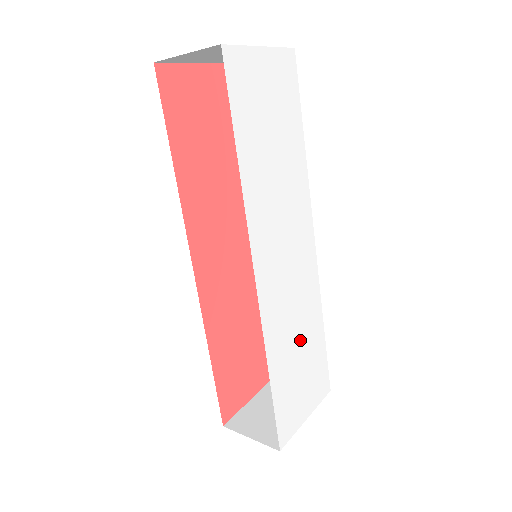
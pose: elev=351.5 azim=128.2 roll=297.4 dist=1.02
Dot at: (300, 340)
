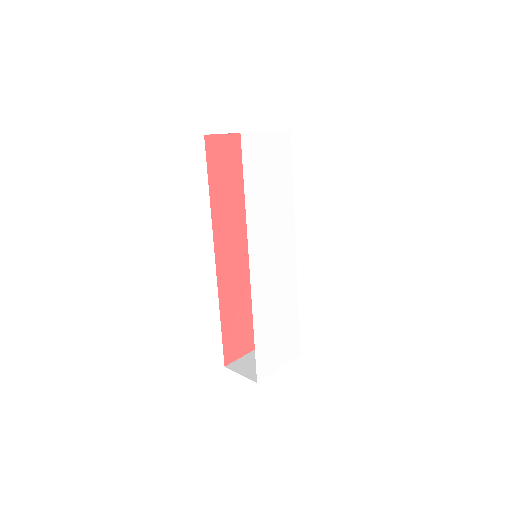
Dot at: (279, 314)
